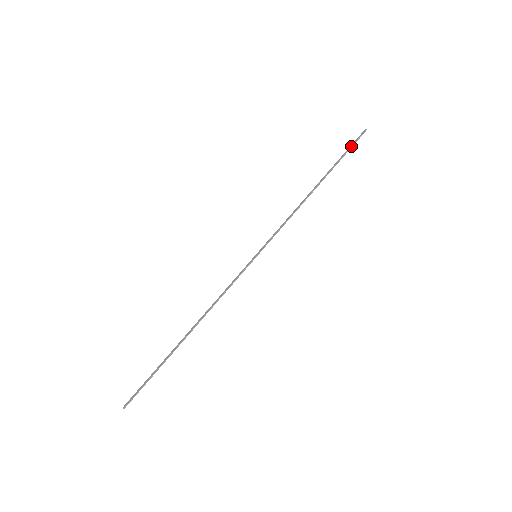
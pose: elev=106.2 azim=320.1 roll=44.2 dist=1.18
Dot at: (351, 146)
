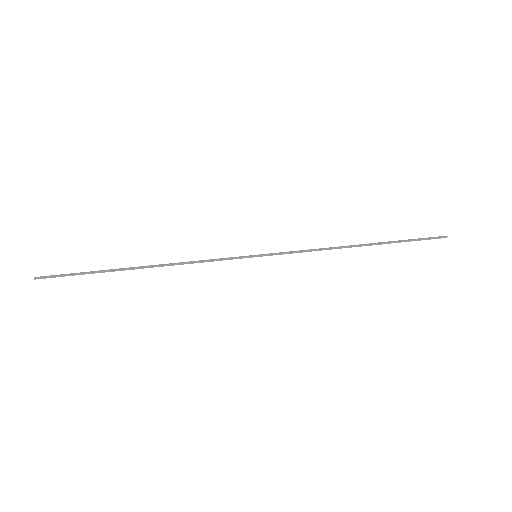
Dot at: (420, 238)
